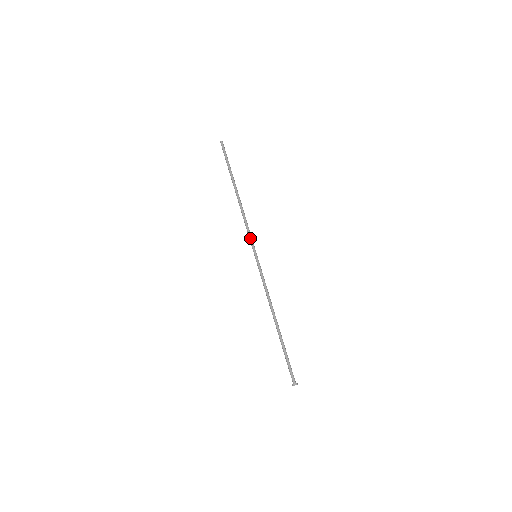
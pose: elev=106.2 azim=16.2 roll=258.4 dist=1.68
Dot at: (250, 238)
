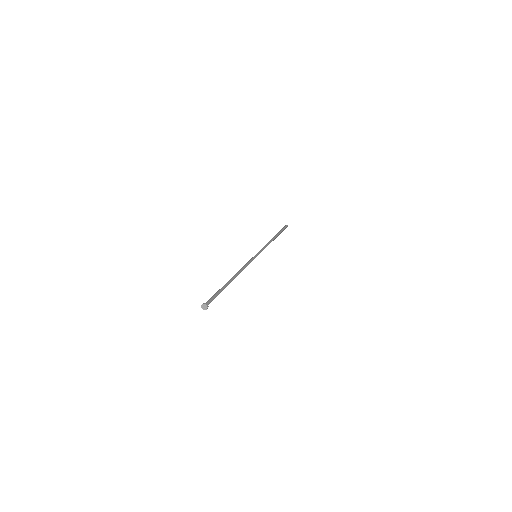
Dot at: (260, 250)
